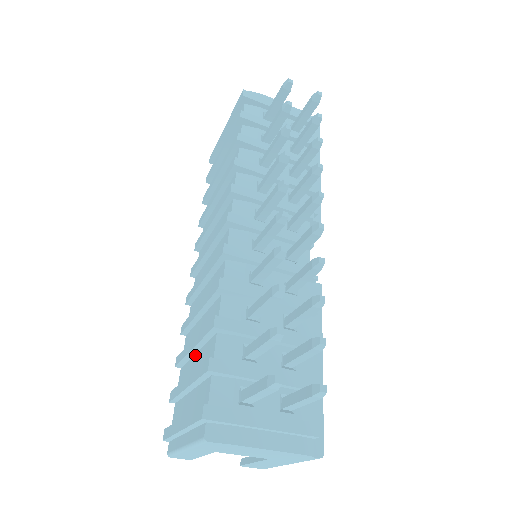
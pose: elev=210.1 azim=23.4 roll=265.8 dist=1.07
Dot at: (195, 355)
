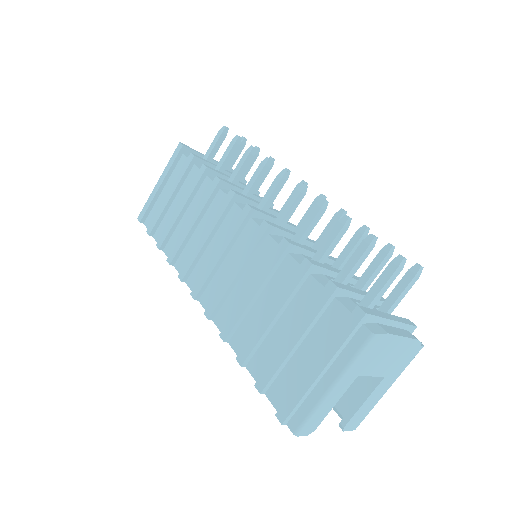
Dot at: (276, 325)
